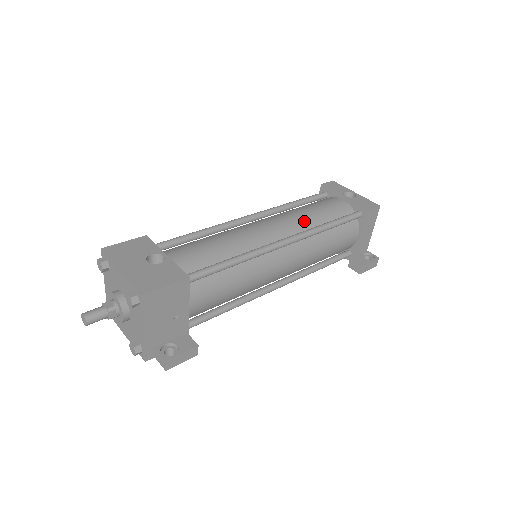
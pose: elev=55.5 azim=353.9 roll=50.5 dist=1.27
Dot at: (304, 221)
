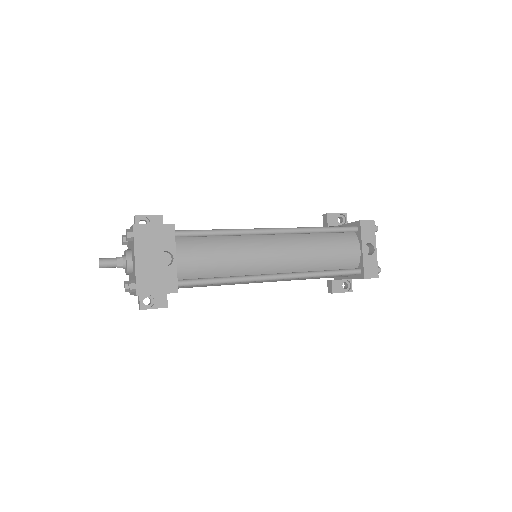
Dot at: (307, 262)
